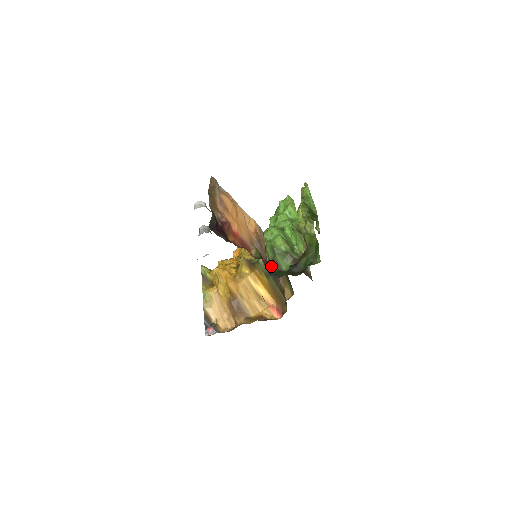
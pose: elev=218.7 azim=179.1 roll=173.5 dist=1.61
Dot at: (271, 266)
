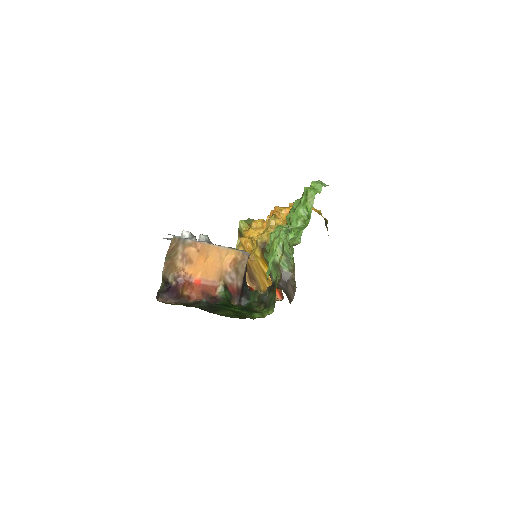
Dot at: occluded
